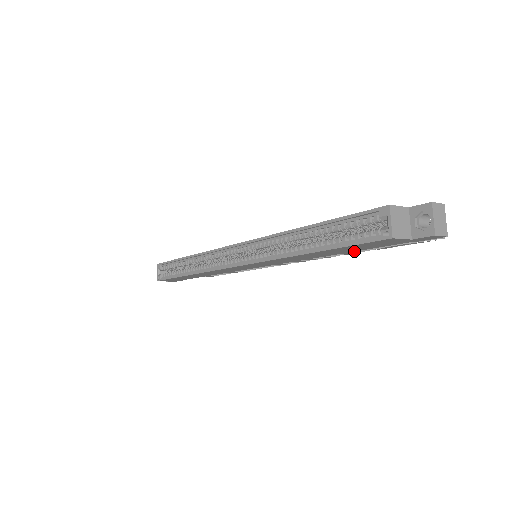
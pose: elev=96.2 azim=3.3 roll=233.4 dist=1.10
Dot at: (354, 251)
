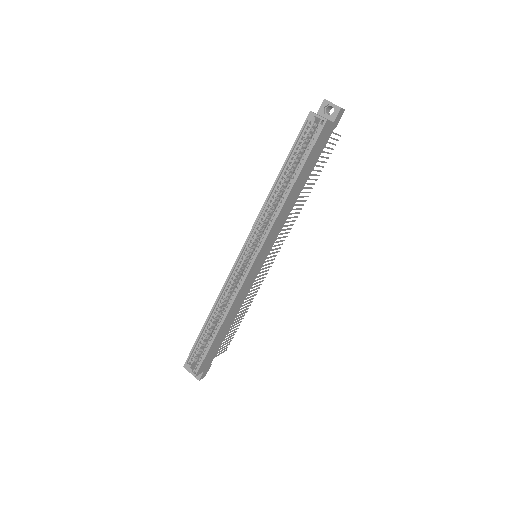
Dot at: occluded
